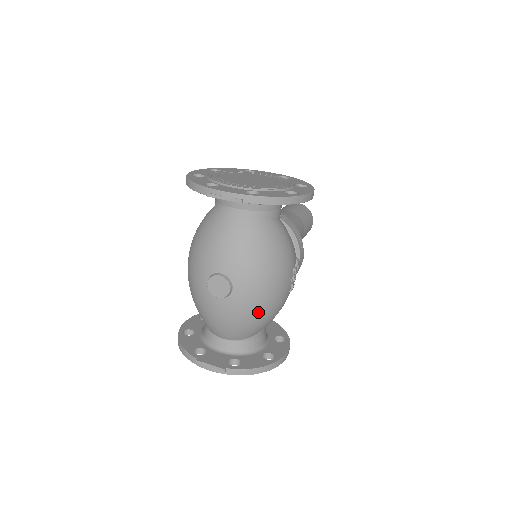
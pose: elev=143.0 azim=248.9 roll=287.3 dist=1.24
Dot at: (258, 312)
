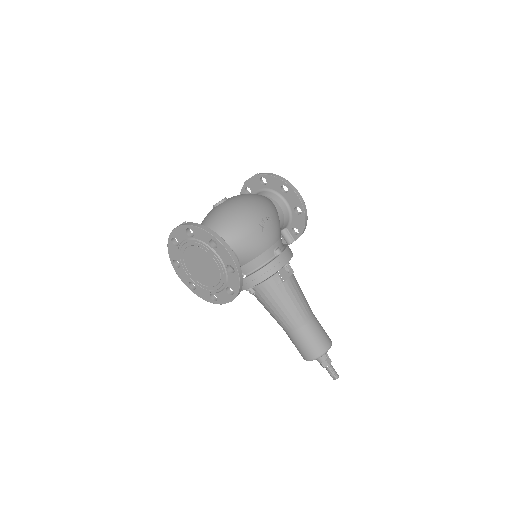
Dot at: (230, 212)
